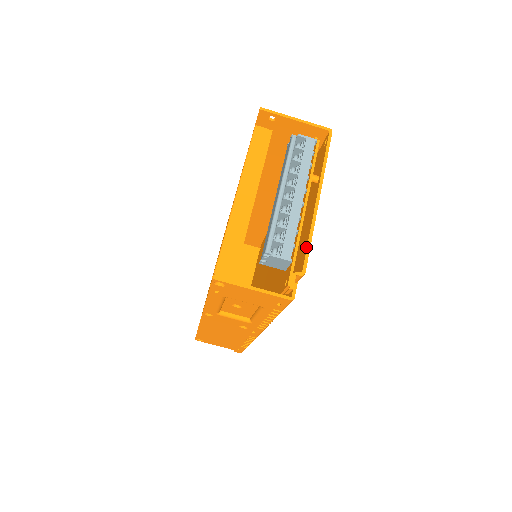
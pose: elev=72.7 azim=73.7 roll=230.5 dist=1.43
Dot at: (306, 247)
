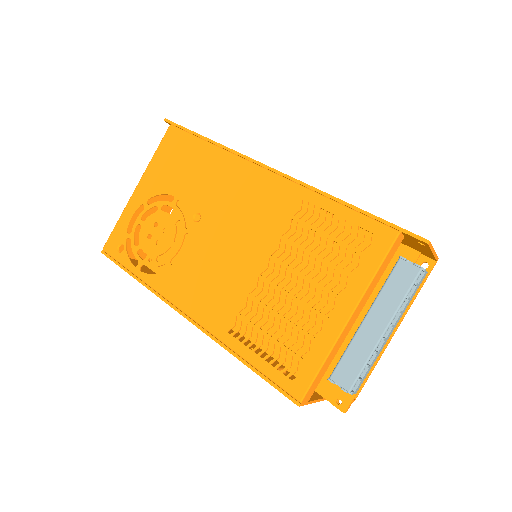
Dot at: (367, 376)
